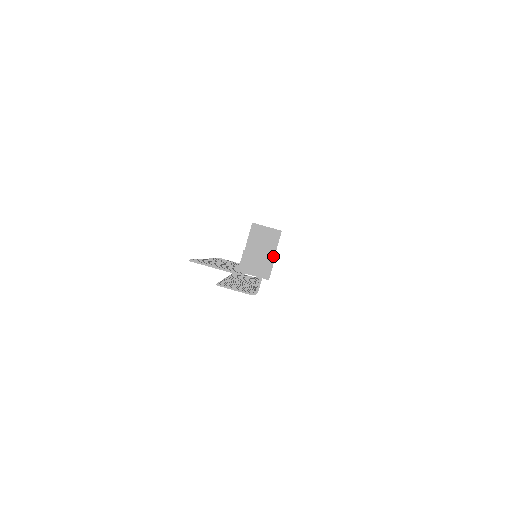
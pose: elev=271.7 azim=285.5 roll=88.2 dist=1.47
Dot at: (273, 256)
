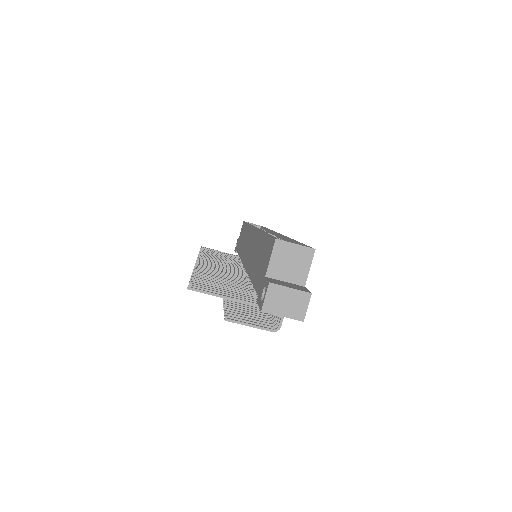
Dot at: (304, 283)
